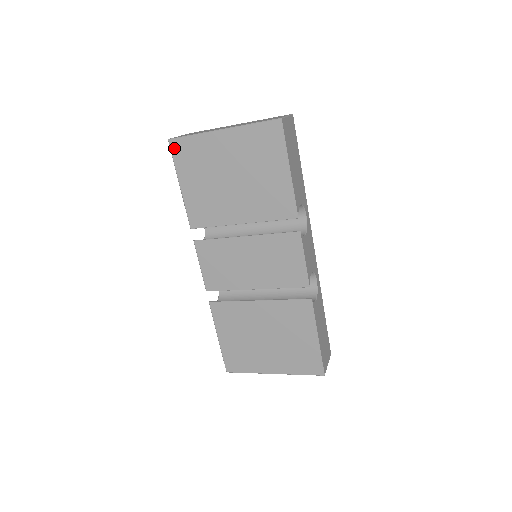
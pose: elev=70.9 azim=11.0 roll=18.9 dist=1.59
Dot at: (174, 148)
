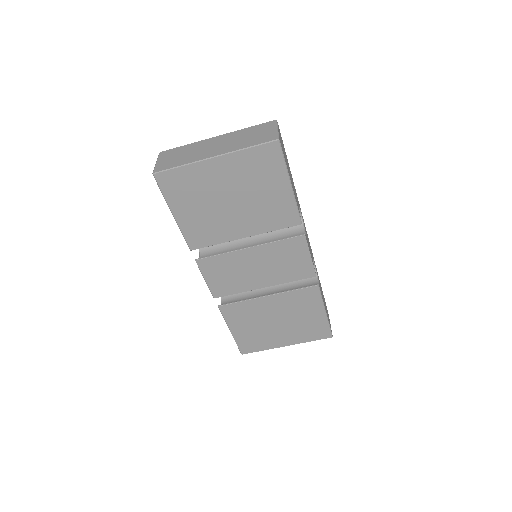
Dot at: (161, 181)
